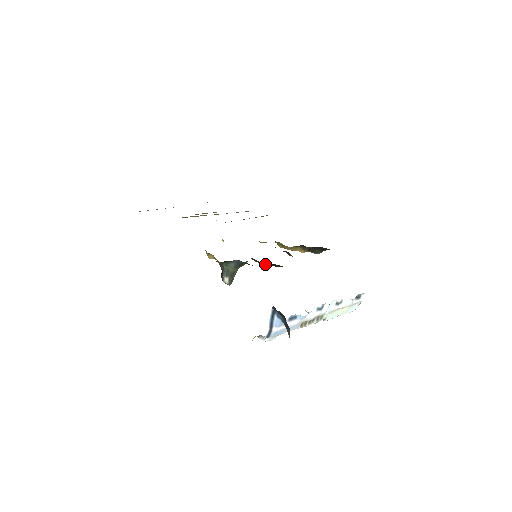
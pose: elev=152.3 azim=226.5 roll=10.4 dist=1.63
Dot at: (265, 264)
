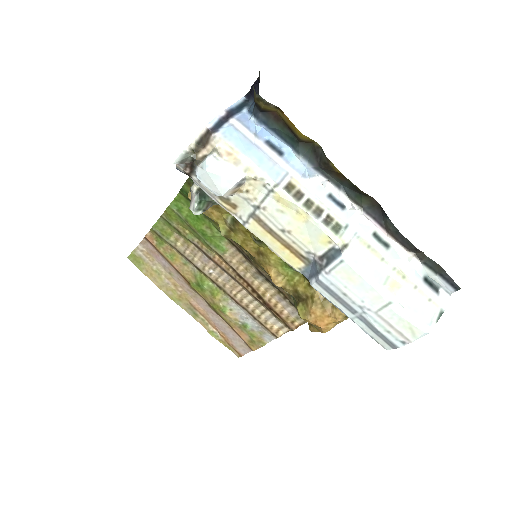
Dot at: occluded
